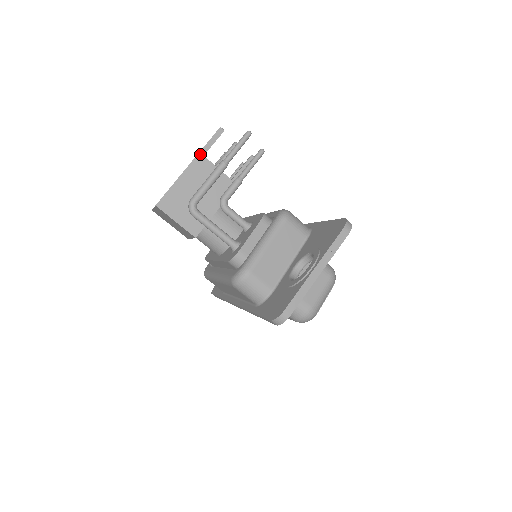
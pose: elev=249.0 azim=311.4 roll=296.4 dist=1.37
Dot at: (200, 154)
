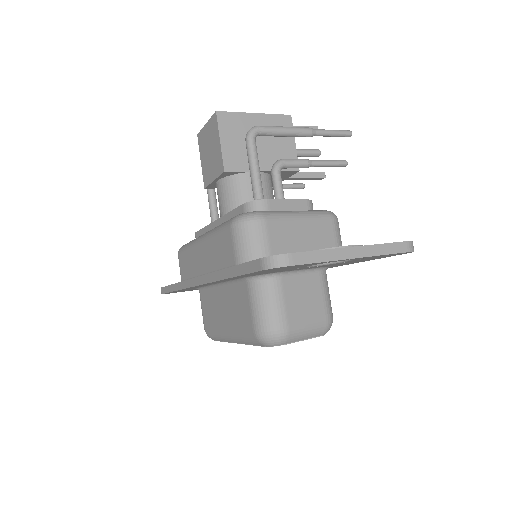
Dot at: (290, 117)
